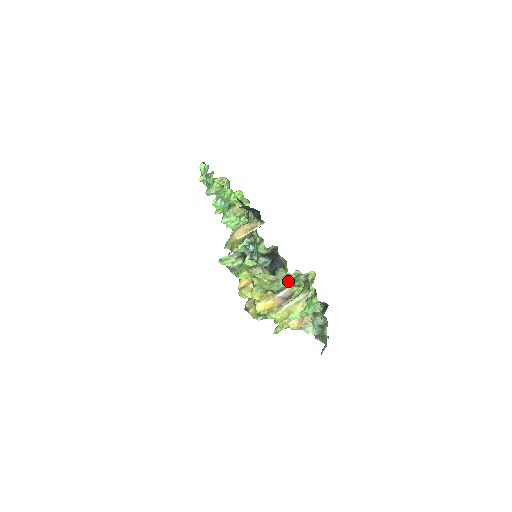
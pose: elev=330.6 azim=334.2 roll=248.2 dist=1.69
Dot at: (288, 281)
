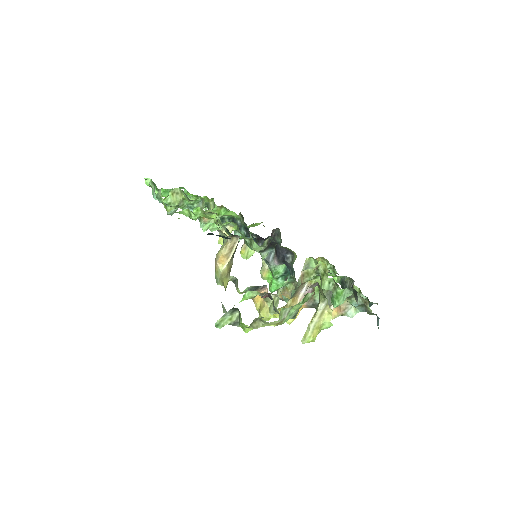
Dot at: (298, 307)
